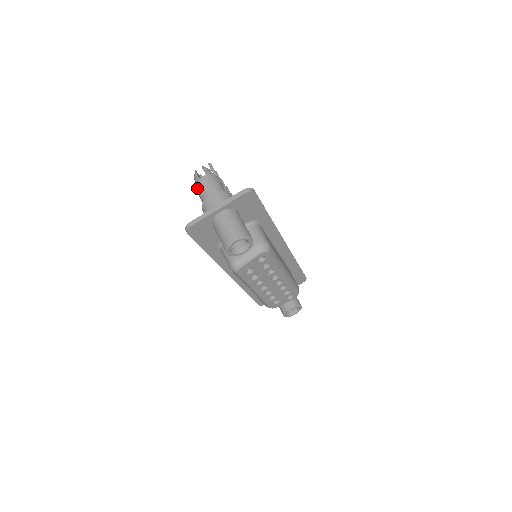
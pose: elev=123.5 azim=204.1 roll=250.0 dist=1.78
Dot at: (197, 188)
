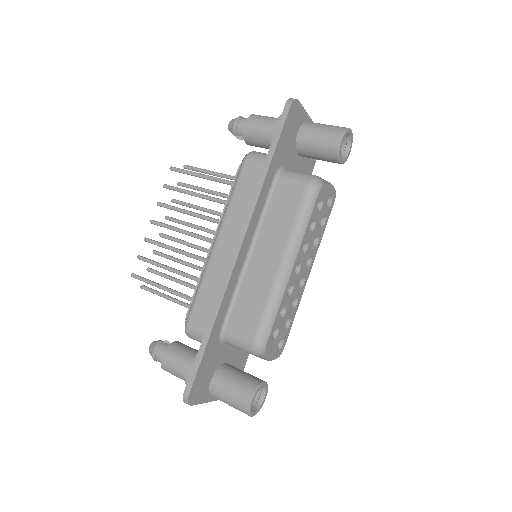
Dot at: (255, 116)
